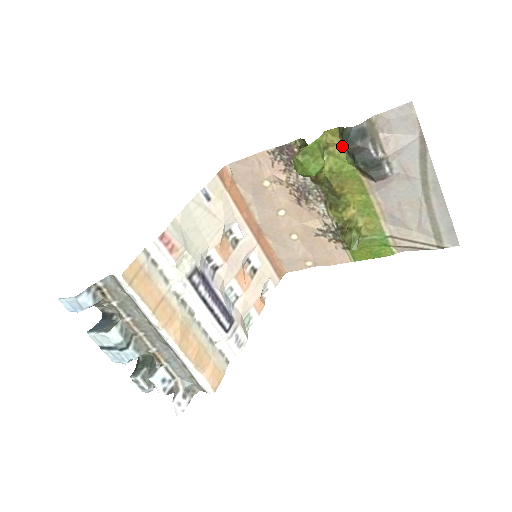
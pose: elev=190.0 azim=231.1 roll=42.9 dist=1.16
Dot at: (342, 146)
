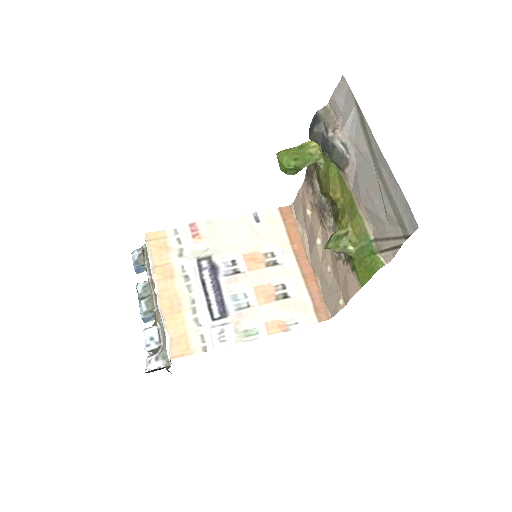
Dot at: occluded
